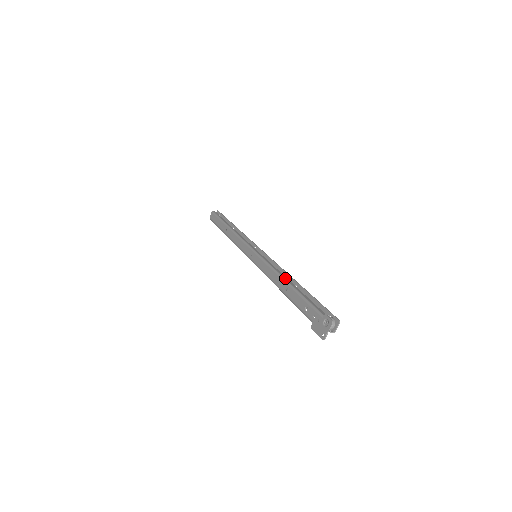
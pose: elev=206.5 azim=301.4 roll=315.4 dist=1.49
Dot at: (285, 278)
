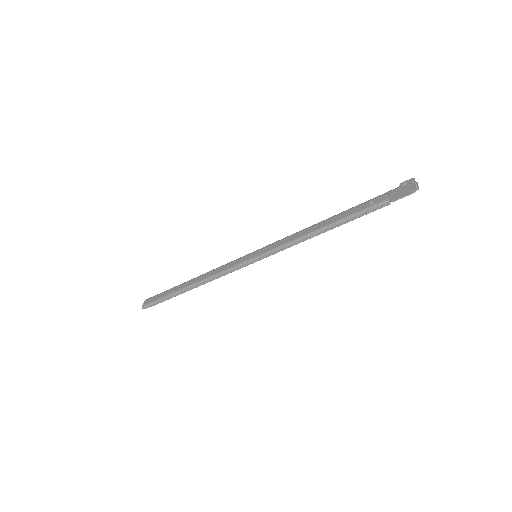
Dot at: (320, 222)
